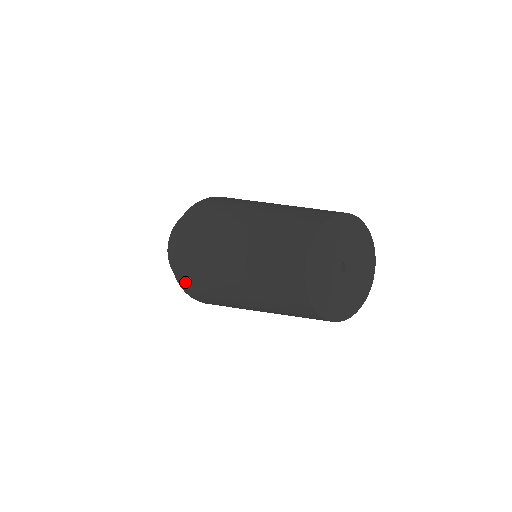
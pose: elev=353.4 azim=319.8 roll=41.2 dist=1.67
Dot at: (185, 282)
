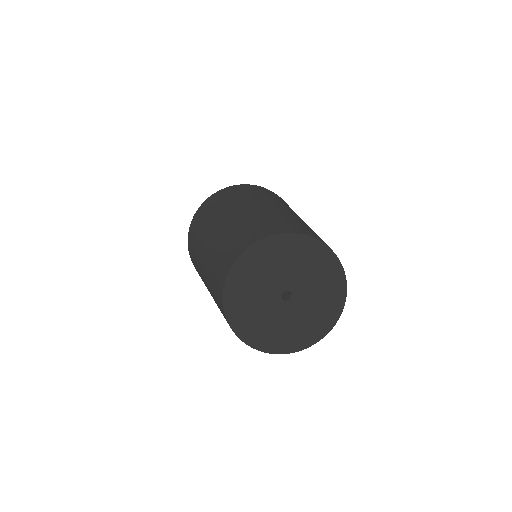
Dot at: occluded
